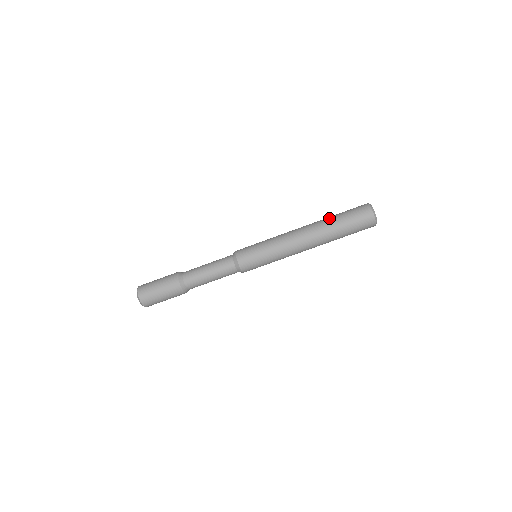
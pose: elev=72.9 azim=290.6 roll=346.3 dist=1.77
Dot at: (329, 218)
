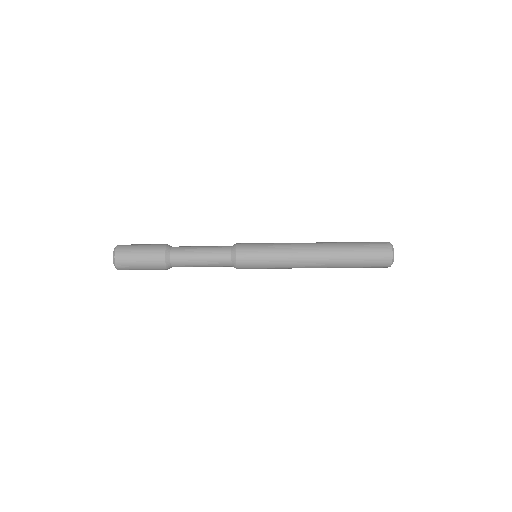
Dot at: (344, 242)
